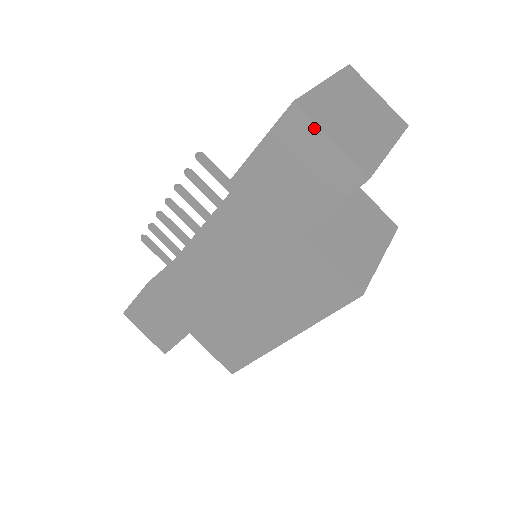
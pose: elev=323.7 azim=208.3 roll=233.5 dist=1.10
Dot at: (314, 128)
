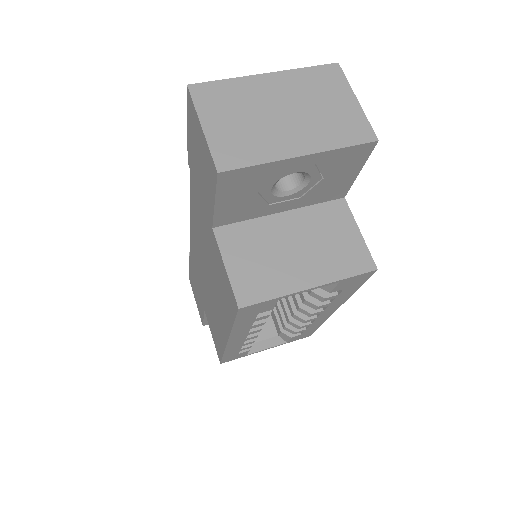
Dot at: (196, 113)
